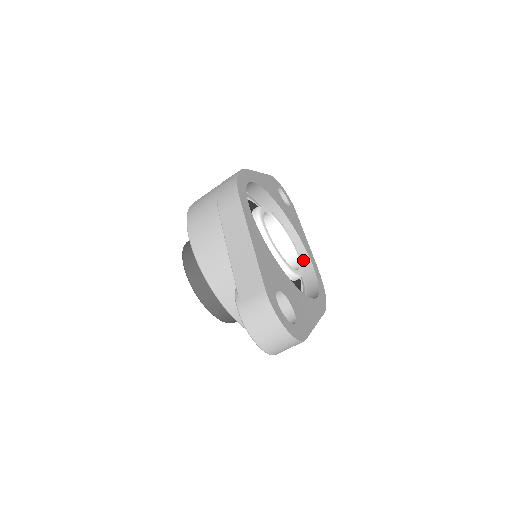
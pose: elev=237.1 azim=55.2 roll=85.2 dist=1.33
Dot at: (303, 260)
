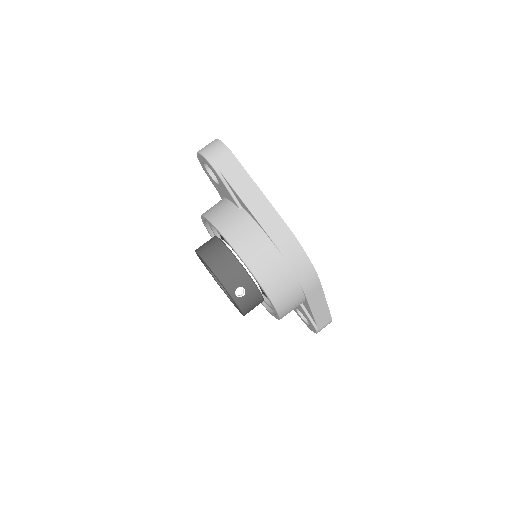
Dot at: occluded
